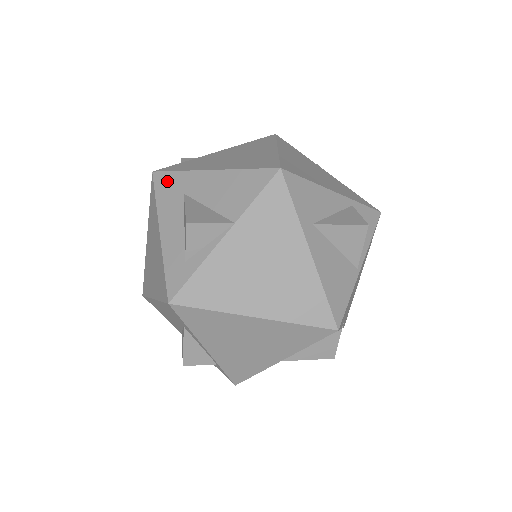
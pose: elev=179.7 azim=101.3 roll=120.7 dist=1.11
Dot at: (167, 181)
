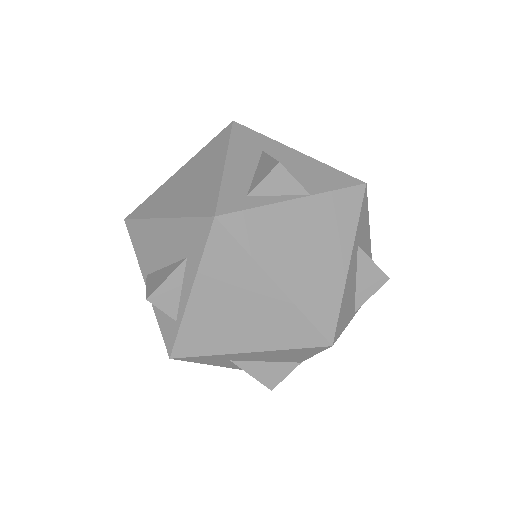
Dot at: (248, 134)
